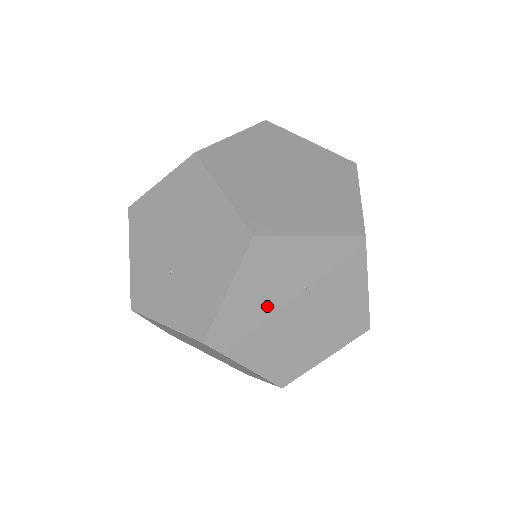
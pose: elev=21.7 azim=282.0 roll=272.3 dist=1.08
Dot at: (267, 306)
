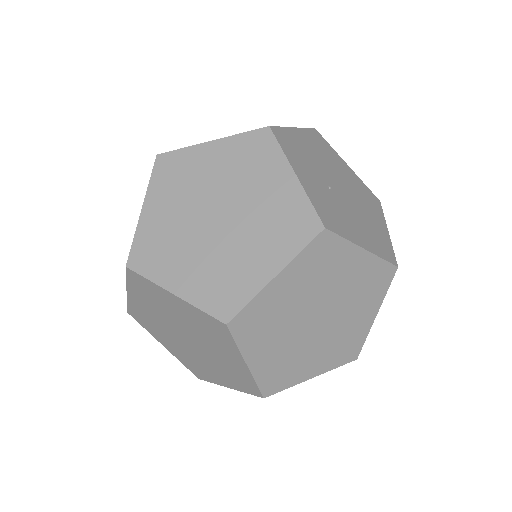
Dot at: occluded
